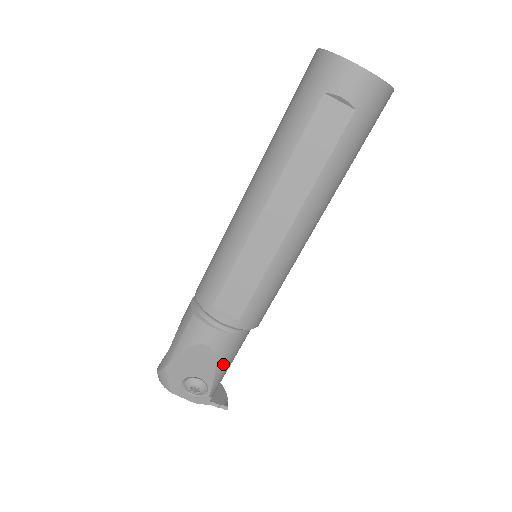
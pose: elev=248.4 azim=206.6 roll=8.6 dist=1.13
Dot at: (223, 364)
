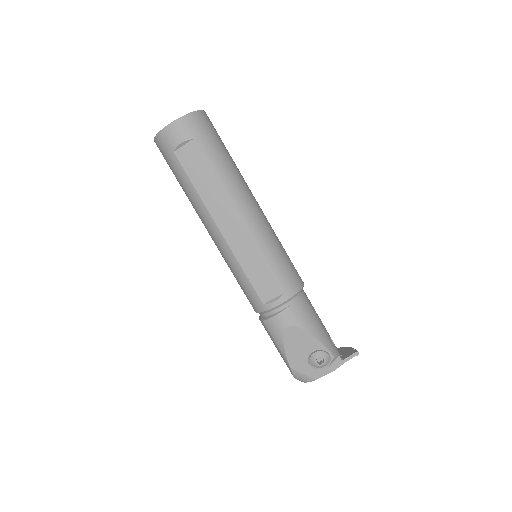
Dot at: (313, 328)
